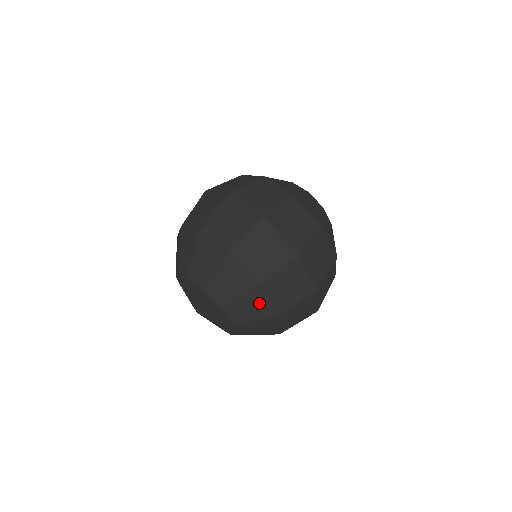
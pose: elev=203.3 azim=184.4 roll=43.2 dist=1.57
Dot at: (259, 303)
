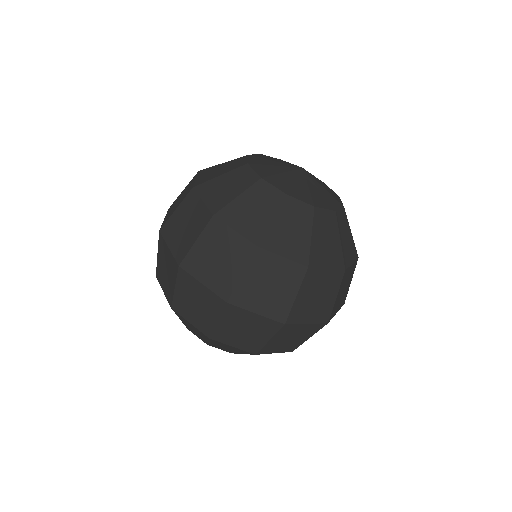
Dot at: occluded
